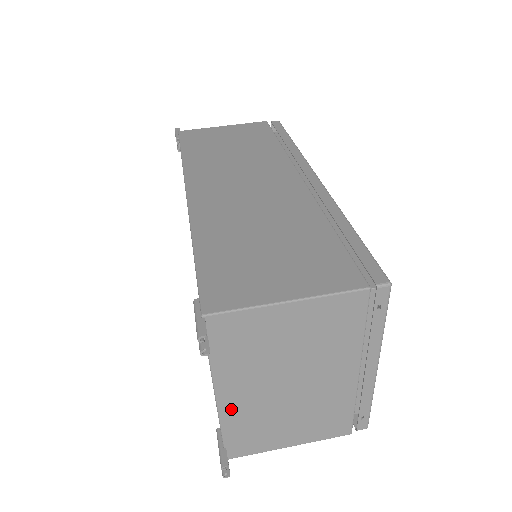
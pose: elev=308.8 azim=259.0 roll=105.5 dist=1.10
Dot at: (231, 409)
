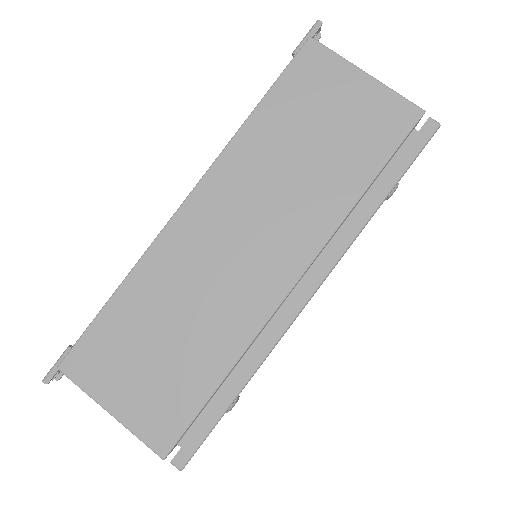
Dot at: occluded
